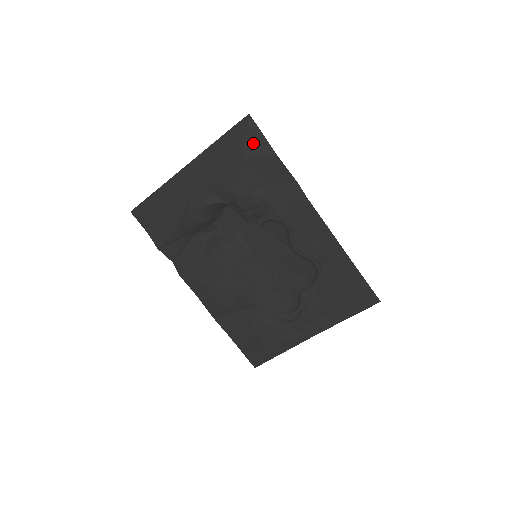
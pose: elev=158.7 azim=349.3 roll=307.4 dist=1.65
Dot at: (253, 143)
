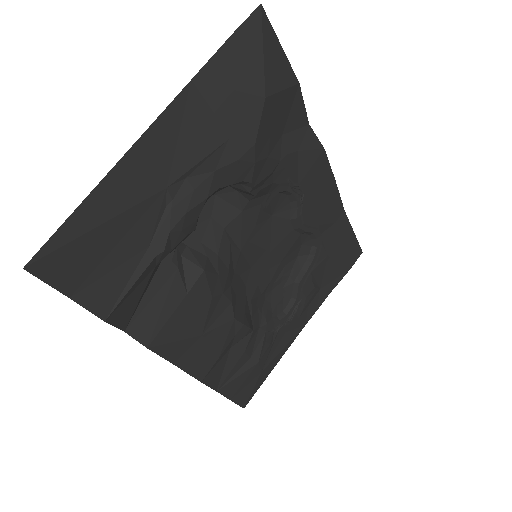
Dot at: (273, 63)
